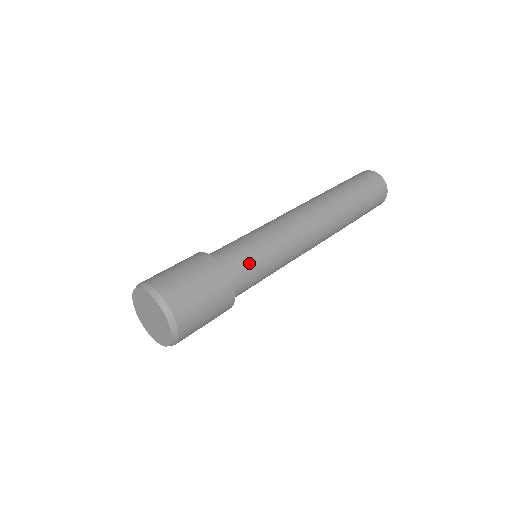
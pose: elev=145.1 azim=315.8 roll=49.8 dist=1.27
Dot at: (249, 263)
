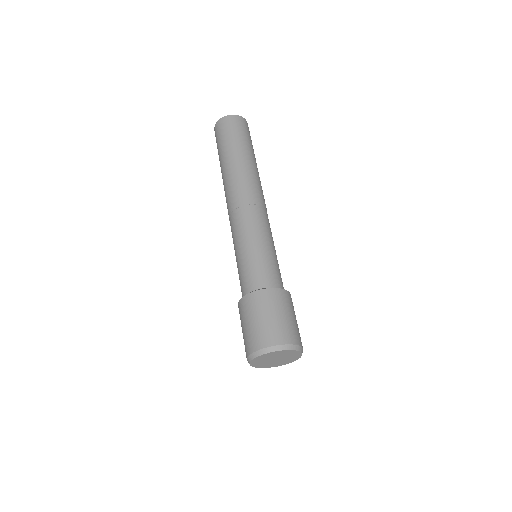
Dot at: occluded
